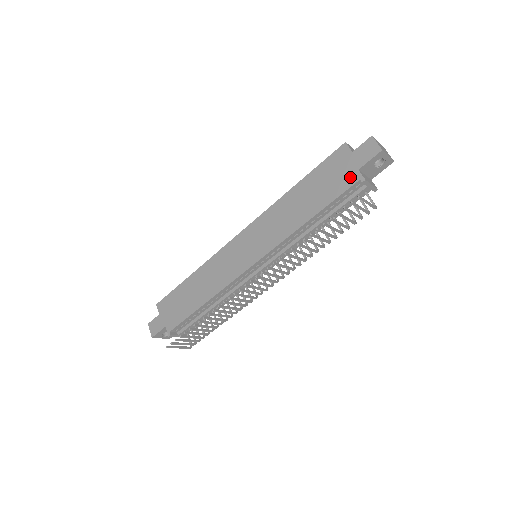
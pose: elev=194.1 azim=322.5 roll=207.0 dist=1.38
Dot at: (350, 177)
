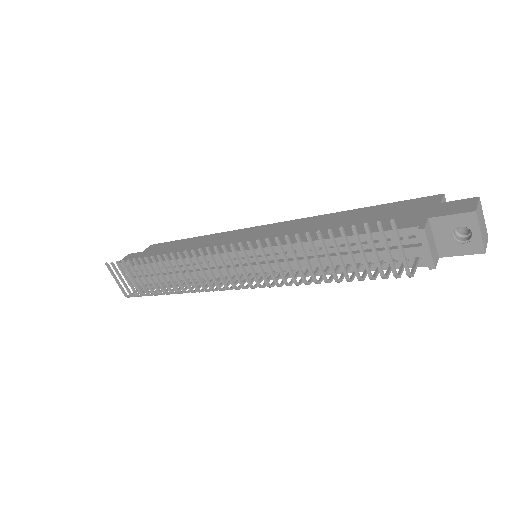
Dot at: (412, 220)
